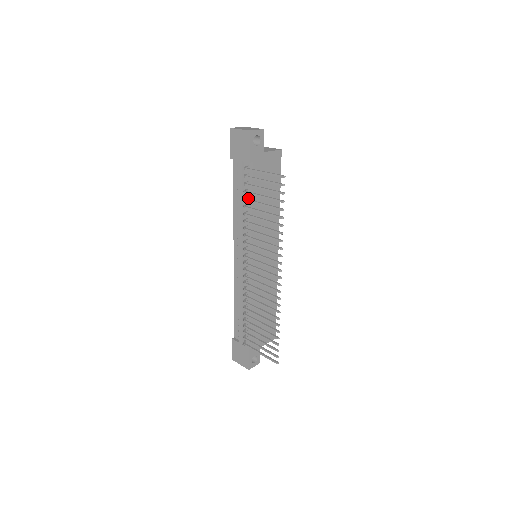
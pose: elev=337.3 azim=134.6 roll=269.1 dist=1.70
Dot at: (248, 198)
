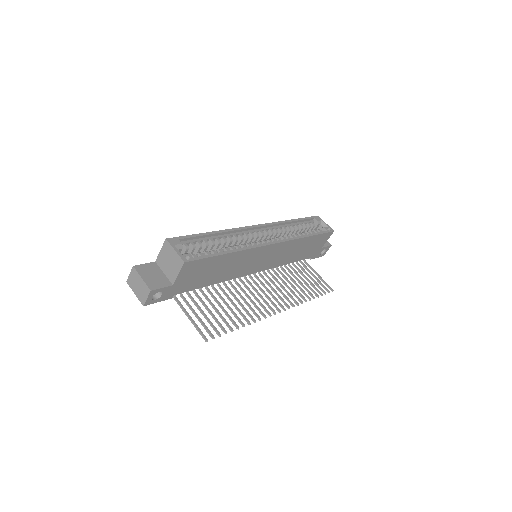
Dot at: occluded
